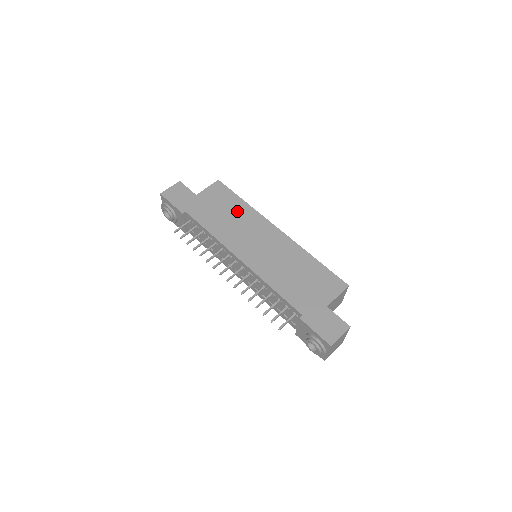
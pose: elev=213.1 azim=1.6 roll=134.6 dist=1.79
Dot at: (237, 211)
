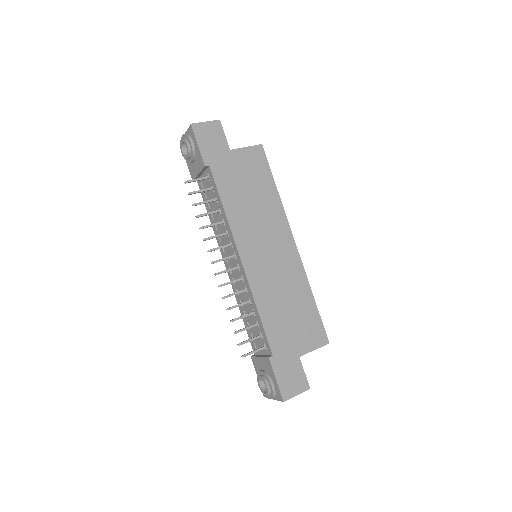
Dot at: (264, 197)
